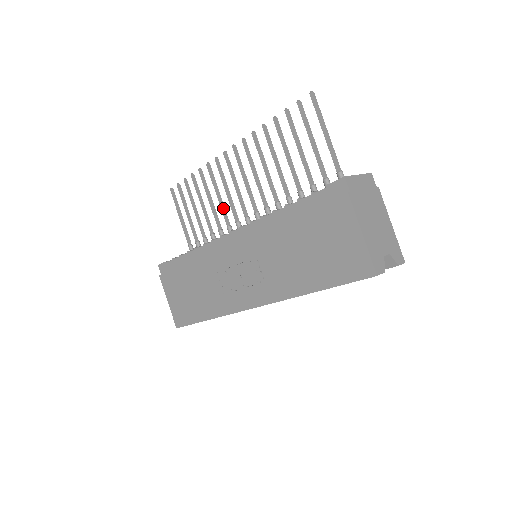
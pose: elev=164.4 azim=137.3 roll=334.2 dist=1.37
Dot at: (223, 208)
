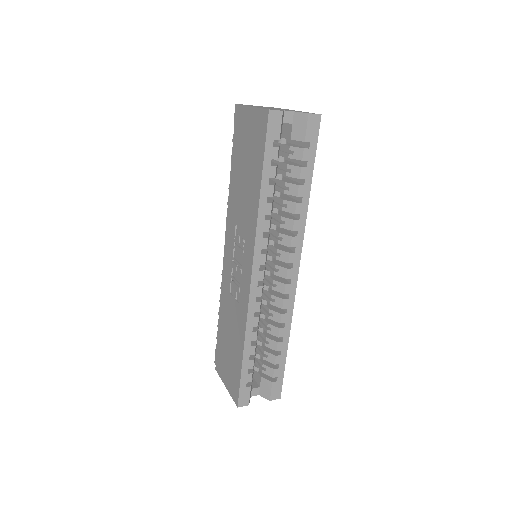
Dot at: occluded
